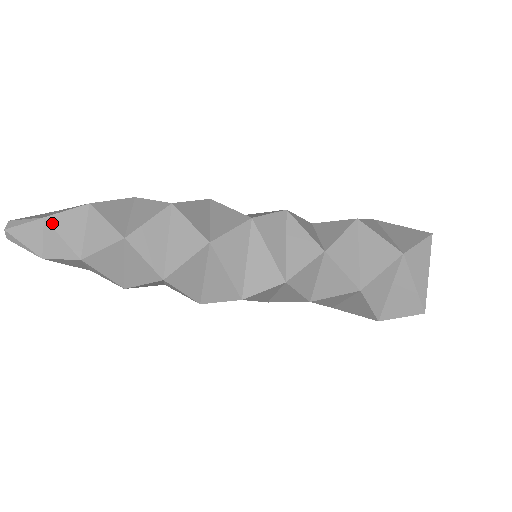
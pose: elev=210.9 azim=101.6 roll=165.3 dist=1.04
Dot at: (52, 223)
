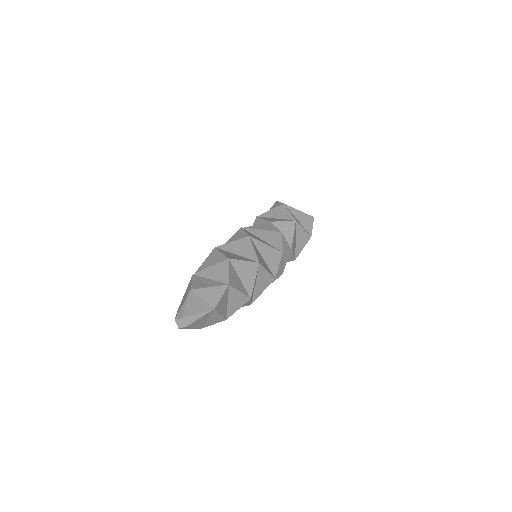
Dot at: (217, 309)
